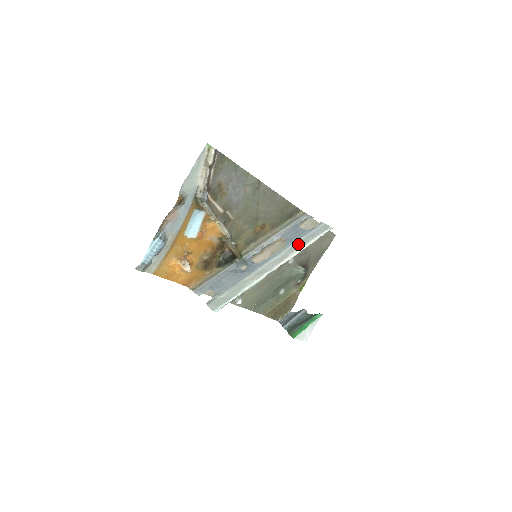
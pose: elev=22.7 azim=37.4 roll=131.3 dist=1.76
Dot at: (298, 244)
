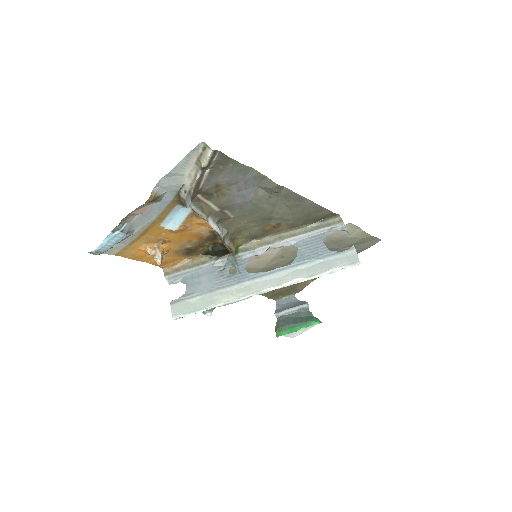
Dot at: (308, 268)
